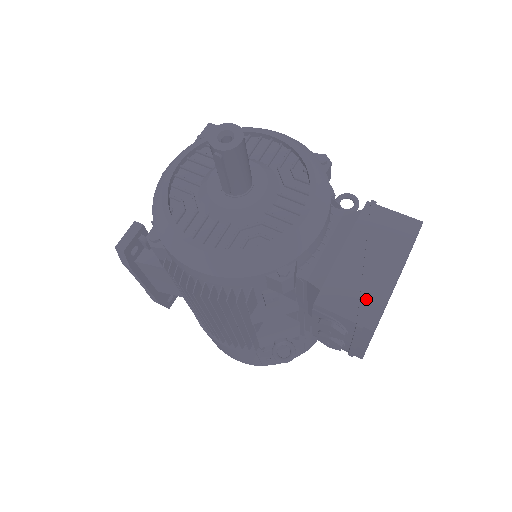
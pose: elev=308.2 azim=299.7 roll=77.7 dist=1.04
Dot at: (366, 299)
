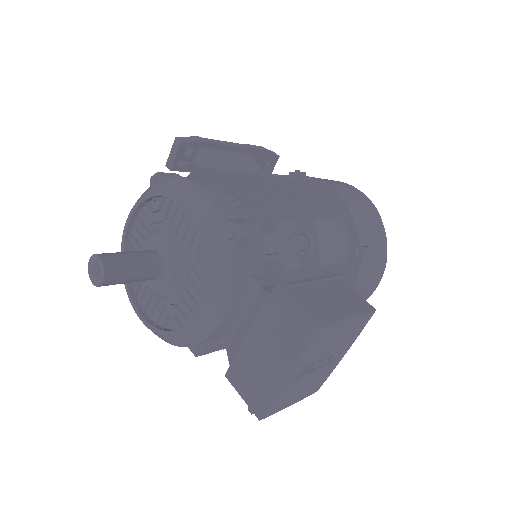
Dot at: (257, 391)
